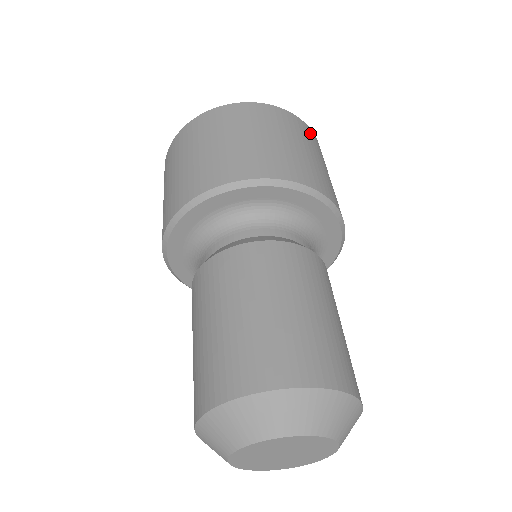
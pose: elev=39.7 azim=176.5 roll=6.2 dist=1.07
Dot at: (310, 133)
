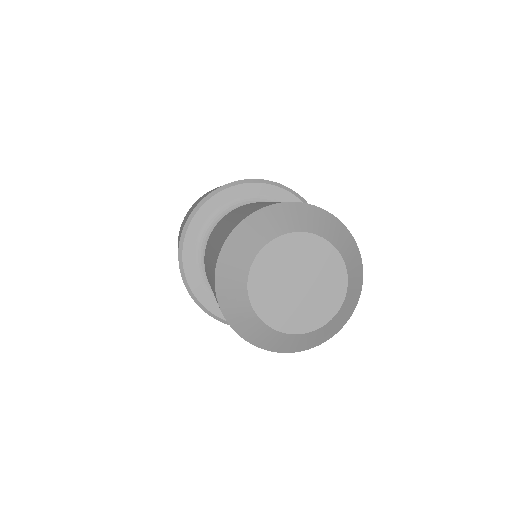
Dot at: occluded
